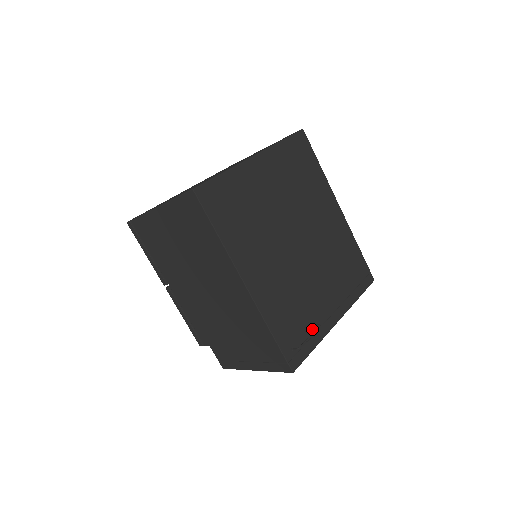
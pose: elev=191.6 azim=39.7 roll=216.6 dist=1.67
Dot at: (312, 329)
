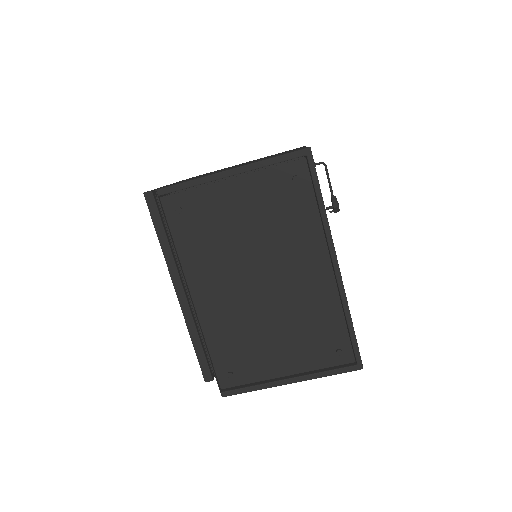
Dot at: (332, 198)
